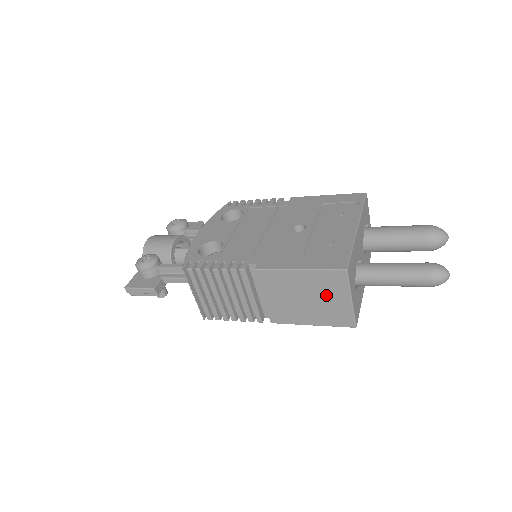
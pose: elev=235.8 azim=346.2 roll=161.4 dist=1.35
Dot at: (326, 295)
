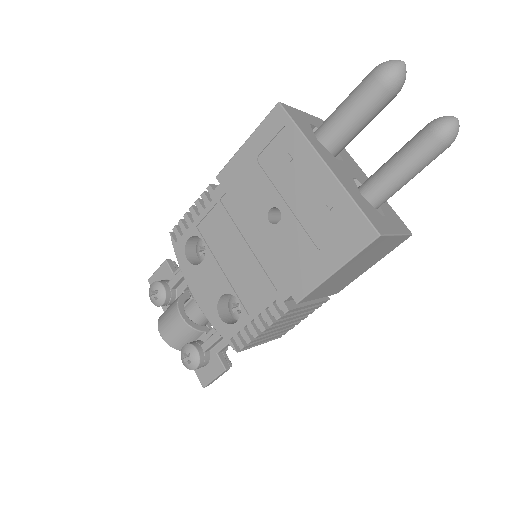
Dot at: (372, 254)
